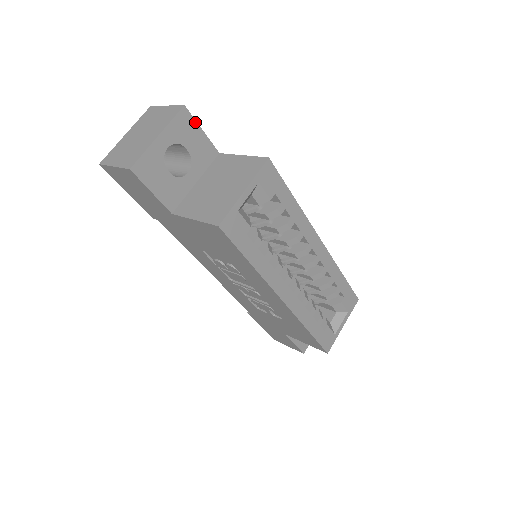
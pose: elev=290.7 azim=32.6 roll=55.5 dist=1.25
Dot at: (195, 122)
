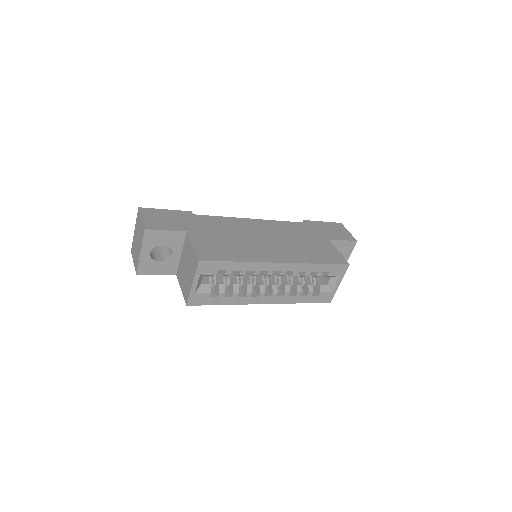
Dot at: (158, 231)
